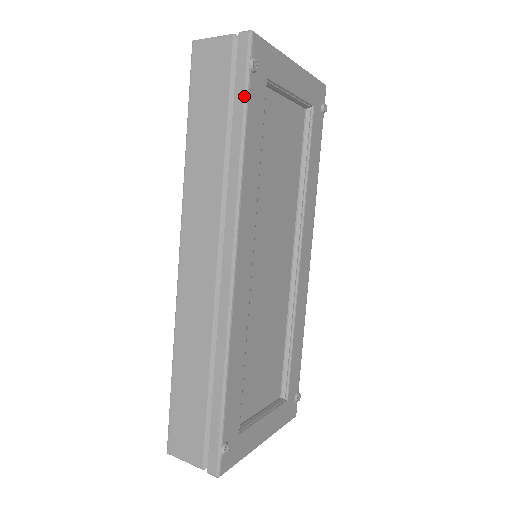
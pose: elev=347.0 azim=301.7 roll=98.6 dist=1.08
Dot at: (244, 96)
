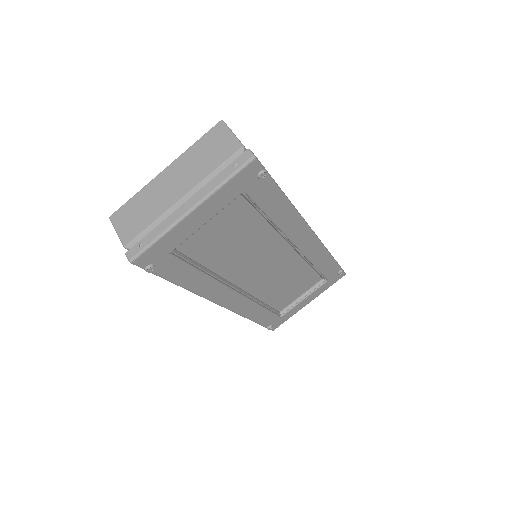
Dot at: occluded
